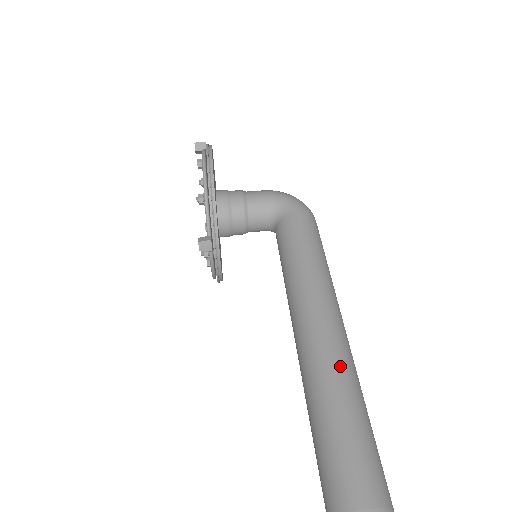
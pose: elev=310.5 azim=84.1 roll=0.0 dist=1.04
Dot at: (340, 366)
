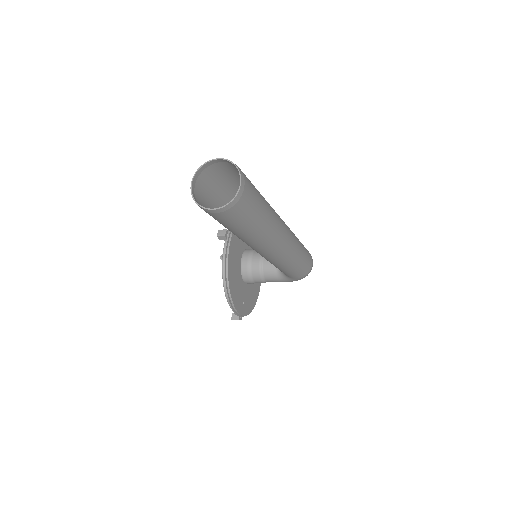
Dot at: occluded
